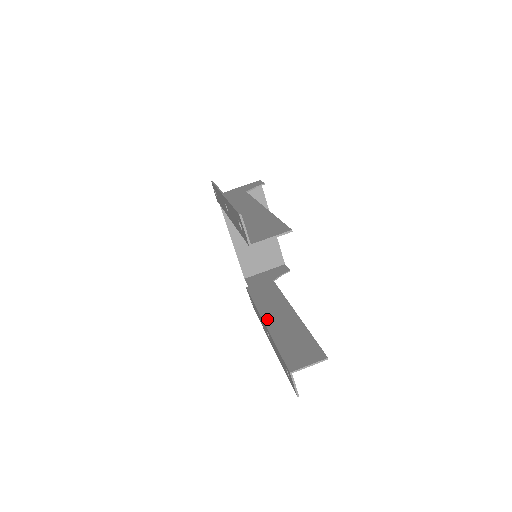
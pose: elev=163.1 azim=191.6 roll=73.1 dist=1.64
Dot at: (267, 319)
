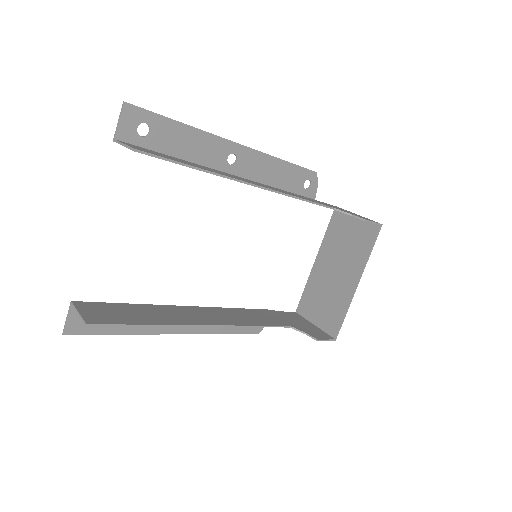
Dot at: (194, 308)
